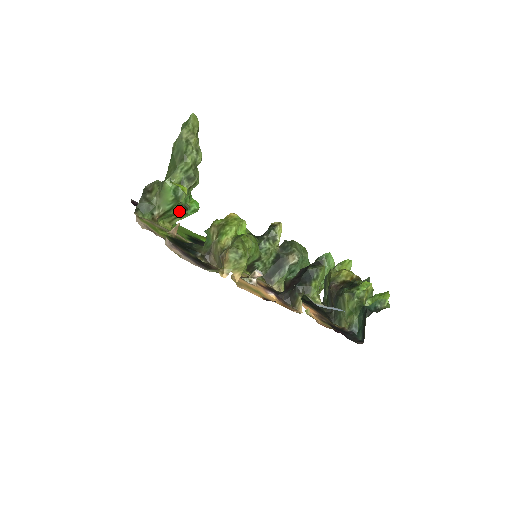
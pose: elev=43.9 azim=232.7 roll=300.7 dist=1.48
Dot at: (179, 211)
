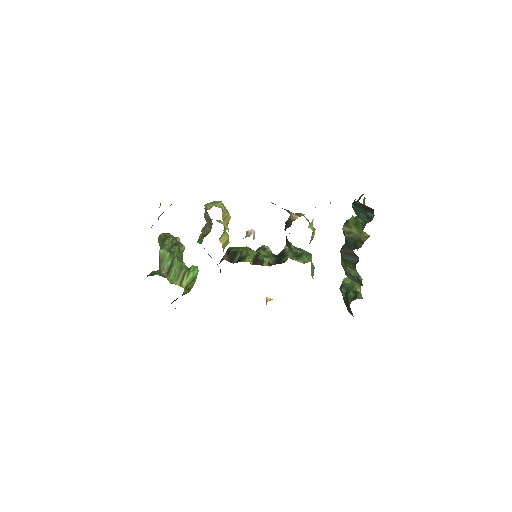
Dot at: (181, 269)
